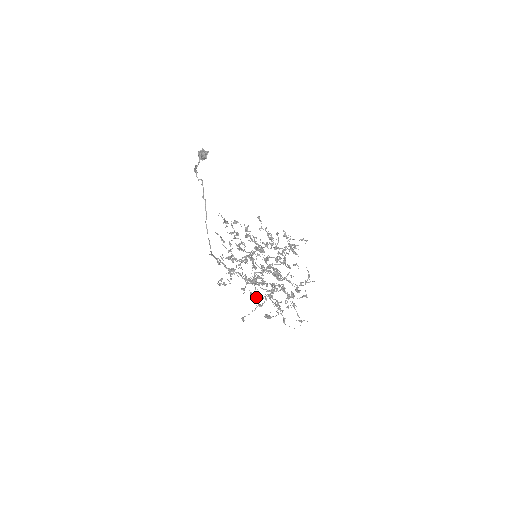
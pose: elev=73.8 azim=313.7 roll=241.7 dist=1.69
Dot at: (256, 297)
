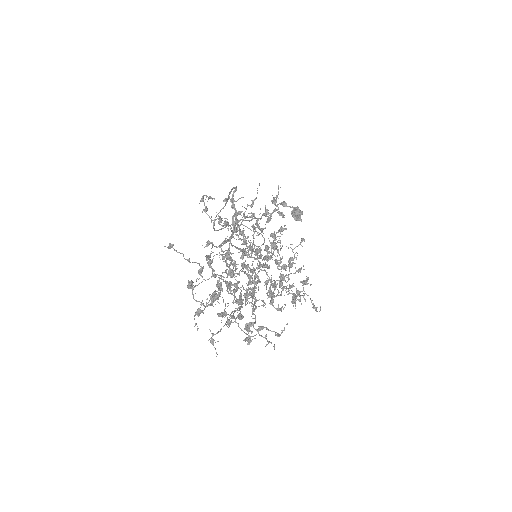
Dot at: (209, 262)
